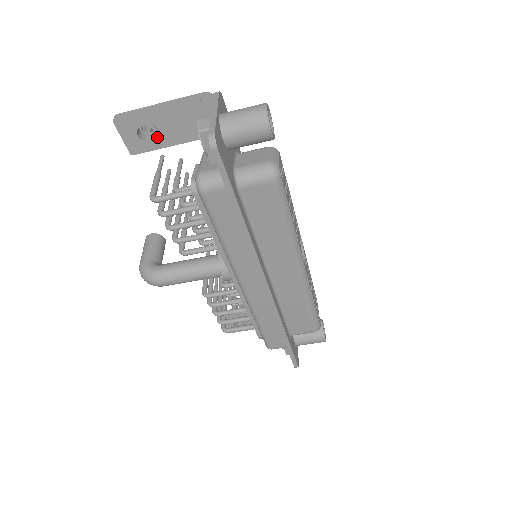
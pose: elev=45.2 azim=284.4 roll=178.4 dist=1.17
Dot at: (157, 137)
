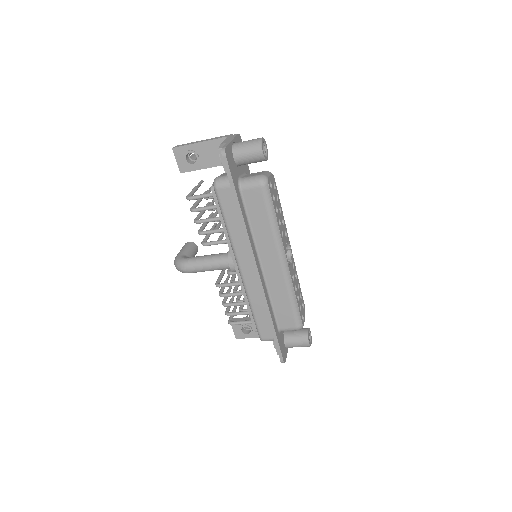
Dot at: (198, 161)
